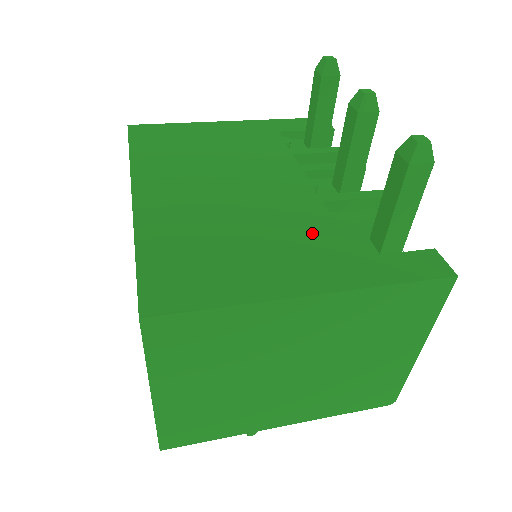
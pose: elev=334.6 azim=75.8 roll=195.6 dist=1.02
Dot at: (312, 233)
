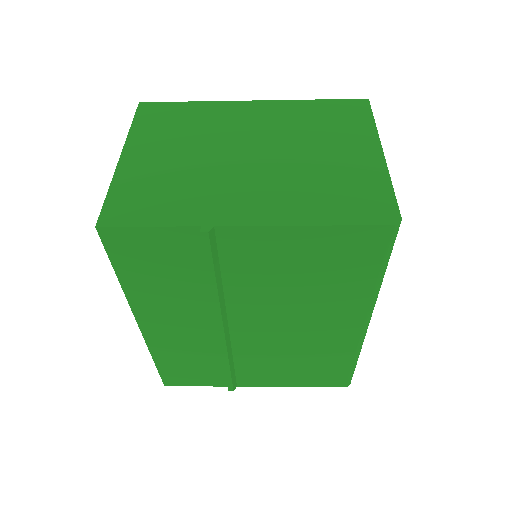
Dot at: occluded
